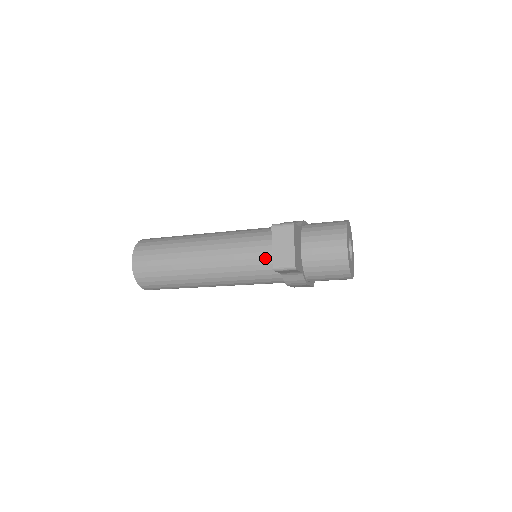
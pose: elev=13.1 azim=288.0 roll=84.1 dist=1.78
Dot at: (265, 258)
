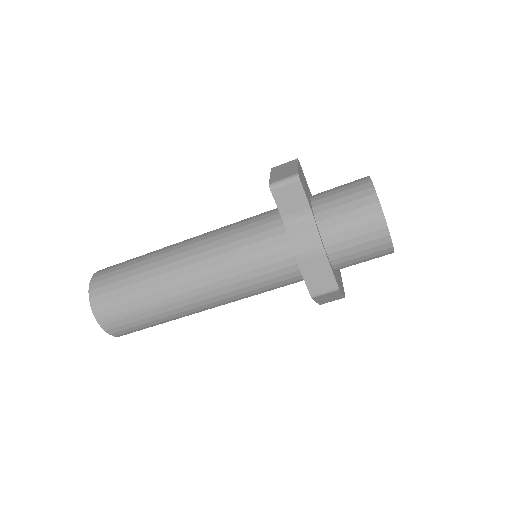
Dot at: (264, 219)
